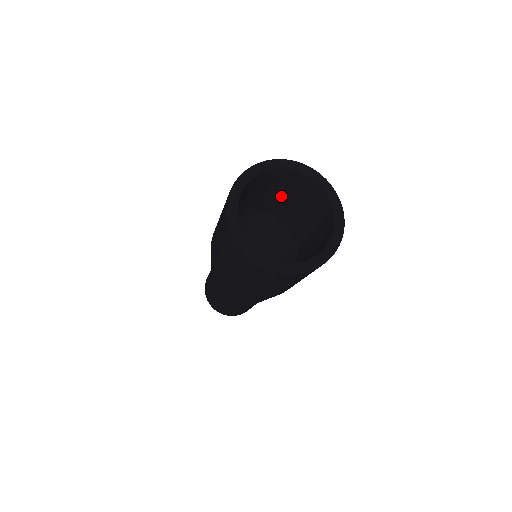
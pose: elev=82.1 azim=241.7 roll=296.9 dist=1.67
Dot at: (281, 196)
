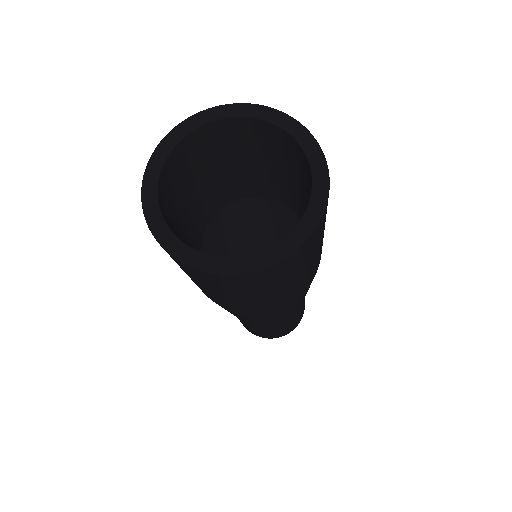
Dot at: (222, 170)
